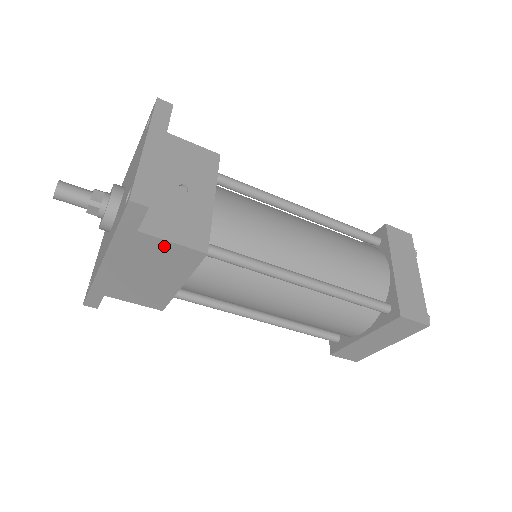
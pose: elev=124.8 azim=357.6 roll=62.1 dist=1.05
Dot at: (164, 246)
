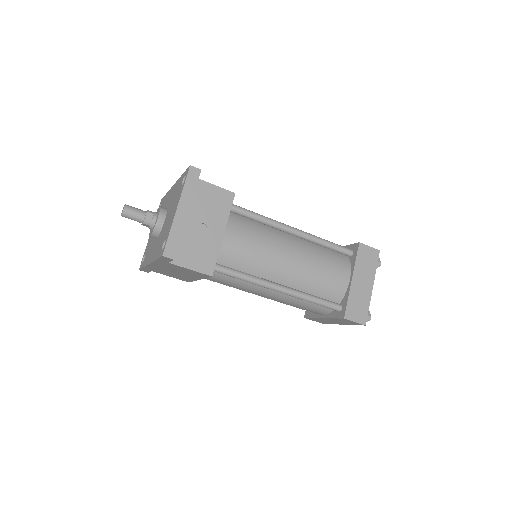
Dot at: (185, 269)
